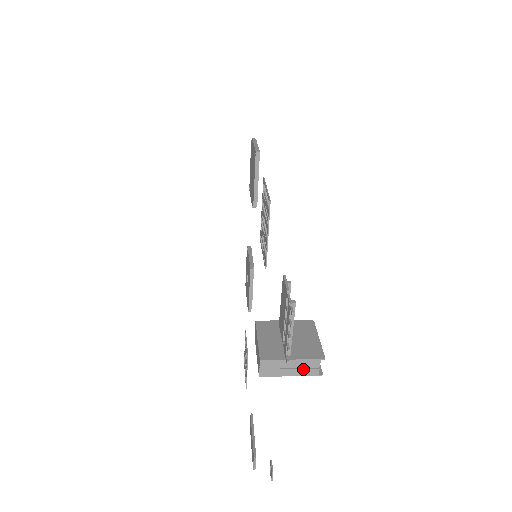
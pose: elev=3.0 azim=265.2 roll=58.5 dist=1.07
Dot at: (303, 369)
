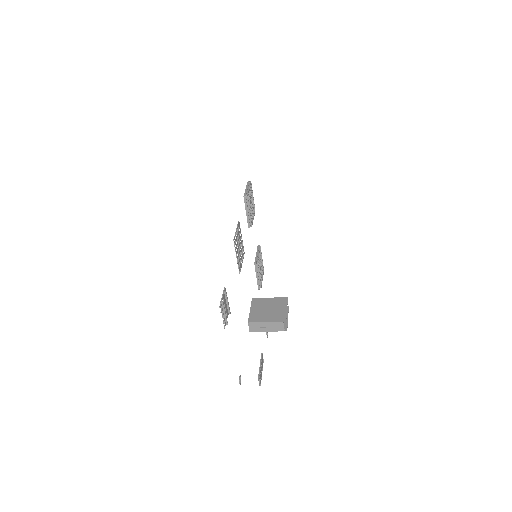
Dot at: (274, 327)
